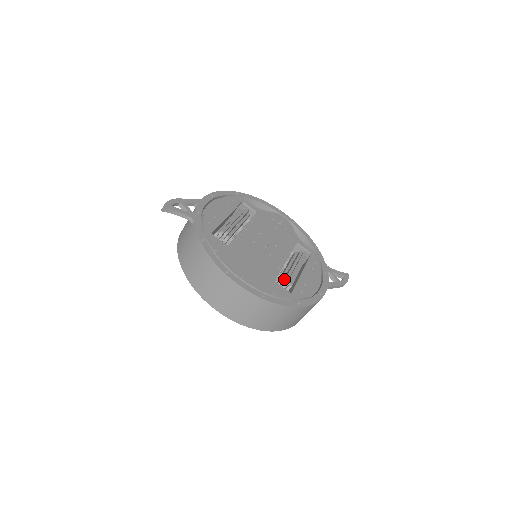
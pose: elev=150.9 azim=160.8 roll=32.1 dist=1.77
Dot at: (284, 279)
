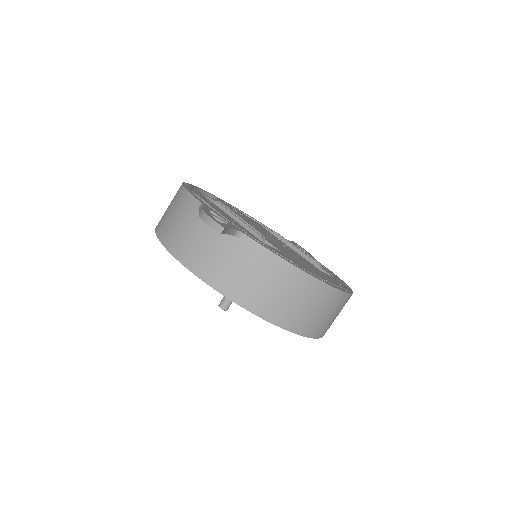
Dot at: (317, 266)
